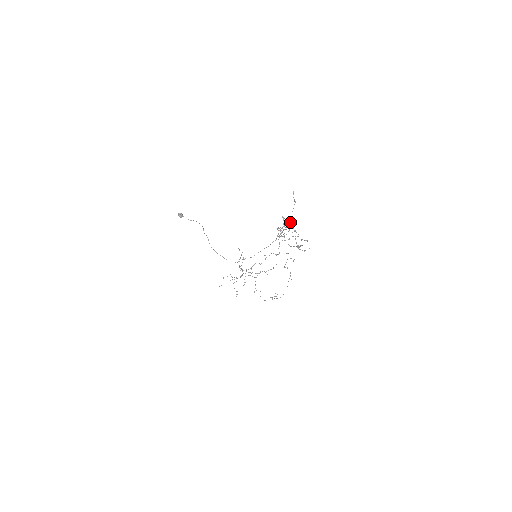
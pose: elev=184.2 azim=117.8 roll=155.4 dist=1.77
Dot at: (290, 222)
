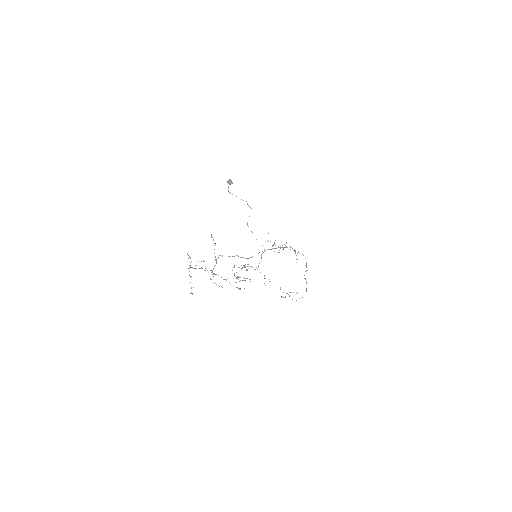
Dot at: occluded
